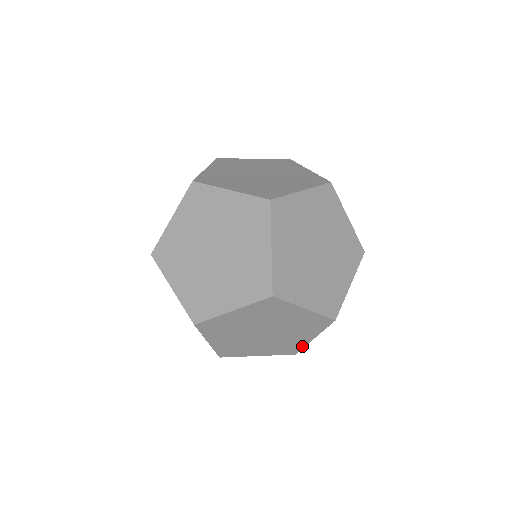
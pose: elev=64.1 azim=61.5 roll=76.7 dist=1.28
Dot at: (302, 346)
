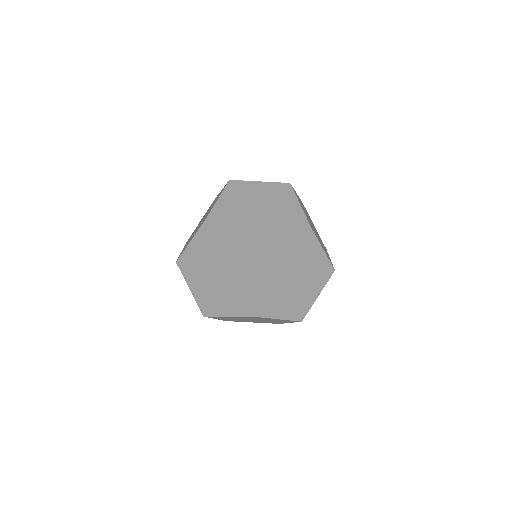
Dot at: (309, 308)
